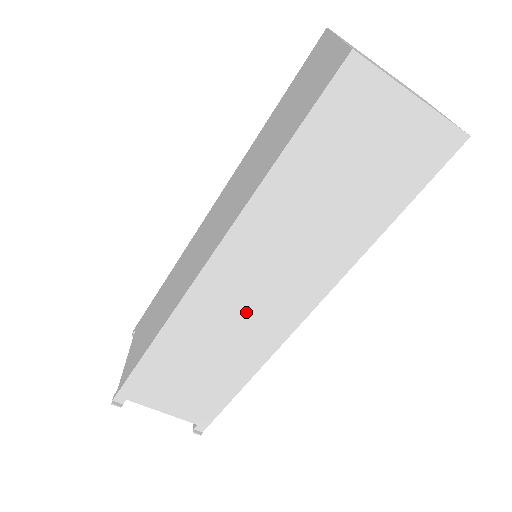
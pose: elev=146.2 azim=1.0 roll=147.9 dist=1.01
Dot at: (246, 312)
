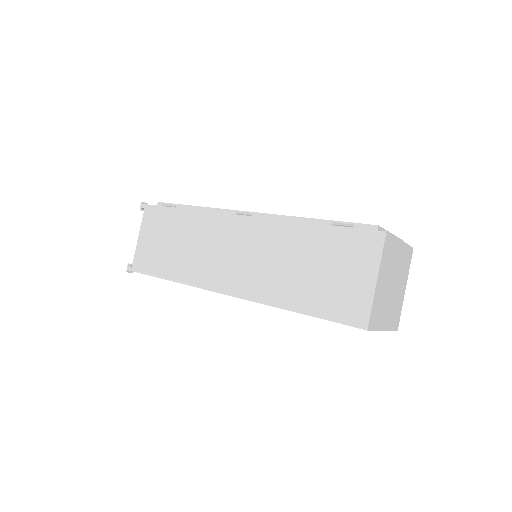
Dot at: occluded
